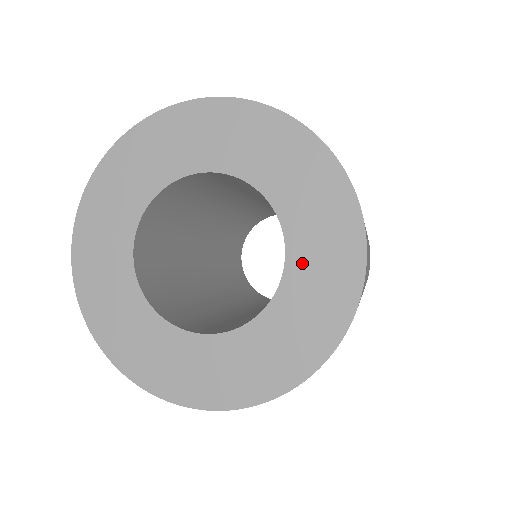
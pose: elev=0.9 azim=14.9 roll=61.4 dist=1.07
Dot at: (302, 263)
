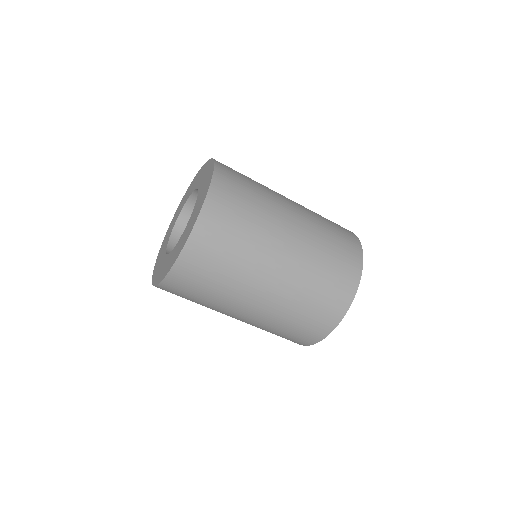
Dot at: (200, 194)
